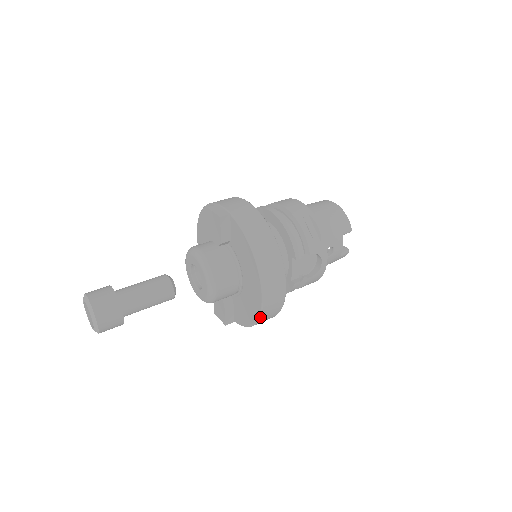
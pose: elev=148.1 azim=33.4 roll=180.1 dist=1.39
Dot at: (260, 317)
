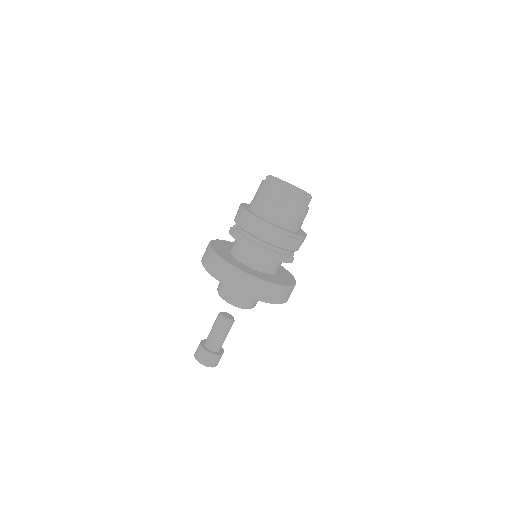
Dot at: occluded
